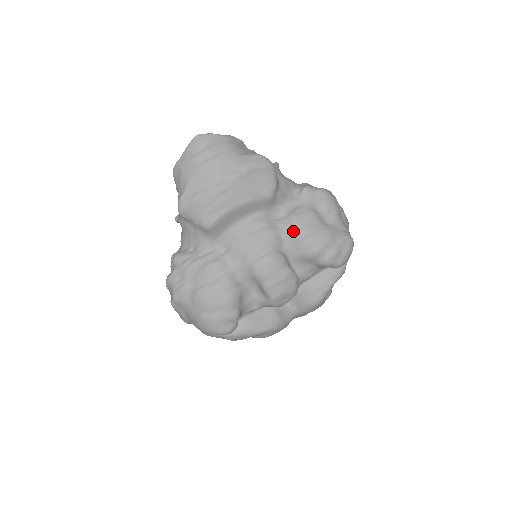
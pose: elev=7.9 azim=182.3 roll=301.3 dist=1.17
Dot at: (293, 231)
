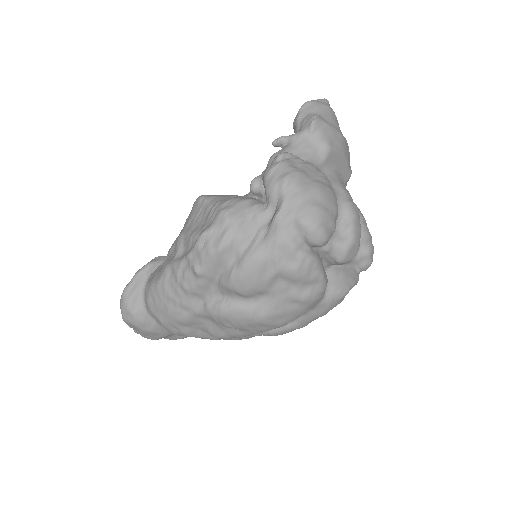
Dot at: occluded
